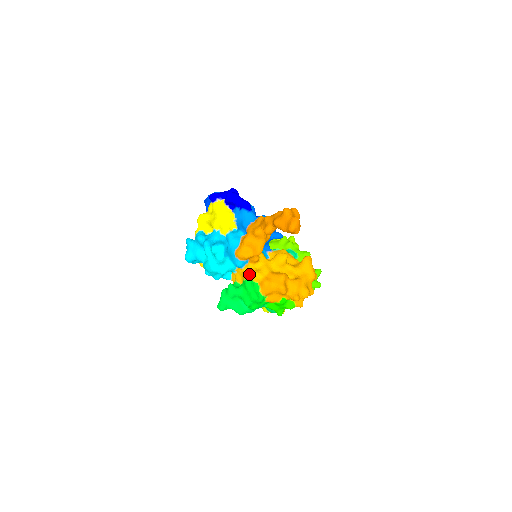
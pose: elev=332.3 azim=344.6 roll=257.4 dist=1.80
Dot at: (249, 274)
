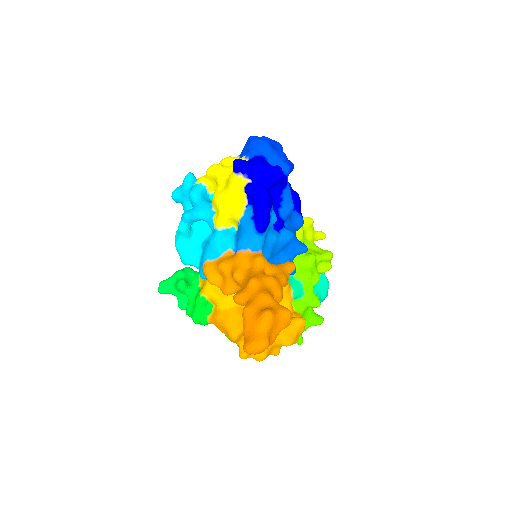
Dot at: (208, 292)
